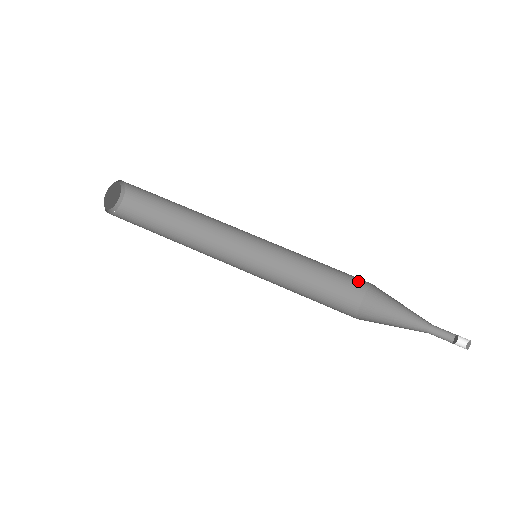
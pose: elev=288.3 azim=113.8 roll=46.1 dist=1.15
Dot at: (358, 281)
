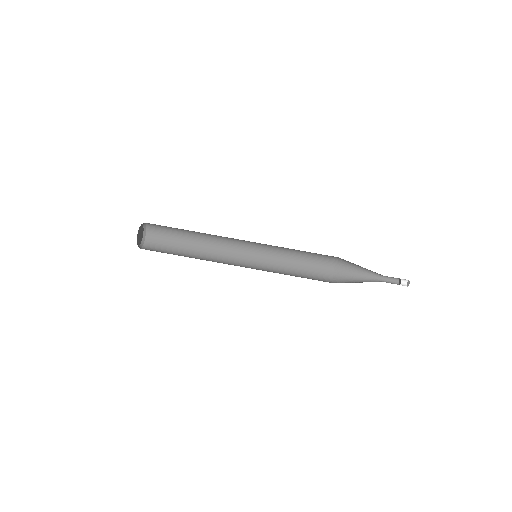
Dot at: (330, 256)
